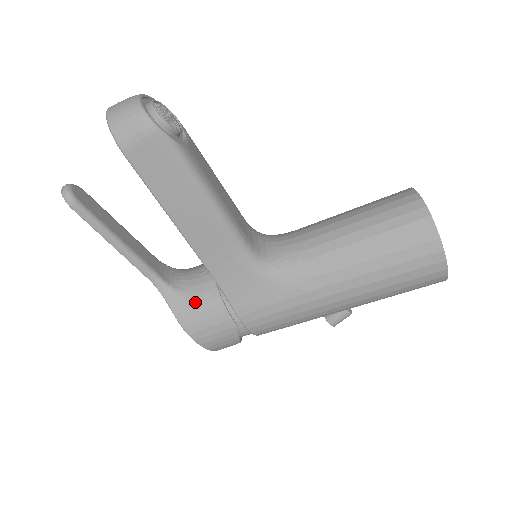
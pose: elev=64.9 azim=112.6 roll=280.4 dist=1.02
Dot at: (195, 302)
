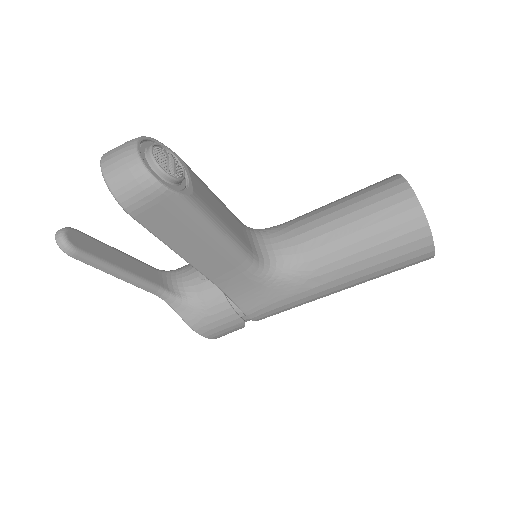
Dot at: (203, 308)
